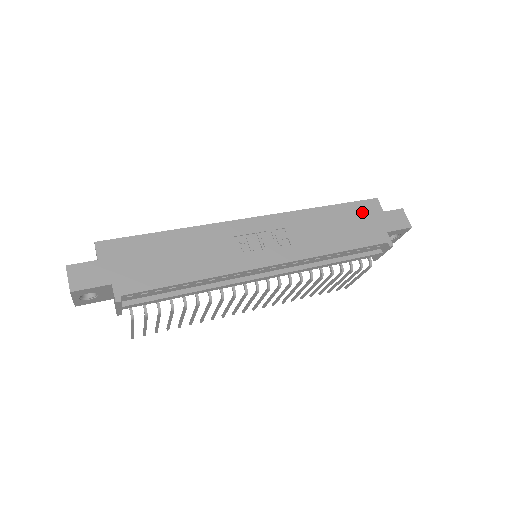
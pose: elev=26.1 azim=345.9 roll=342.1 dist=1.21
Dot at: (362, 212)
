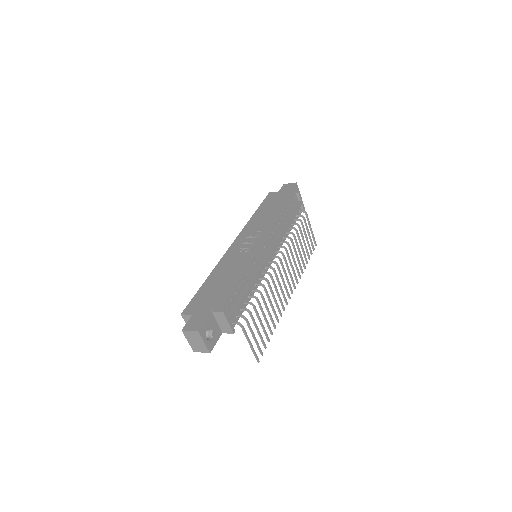
Dot at: (271, 200)
